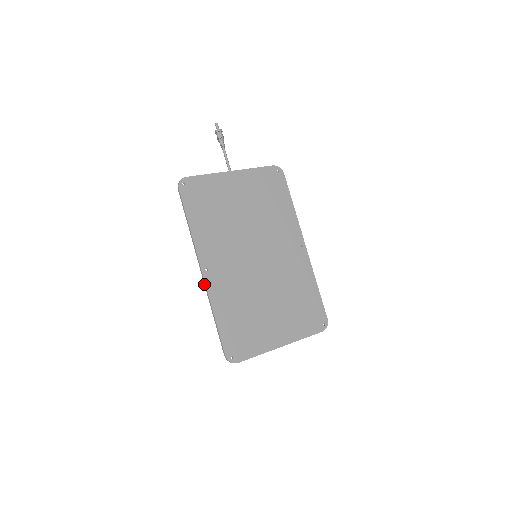
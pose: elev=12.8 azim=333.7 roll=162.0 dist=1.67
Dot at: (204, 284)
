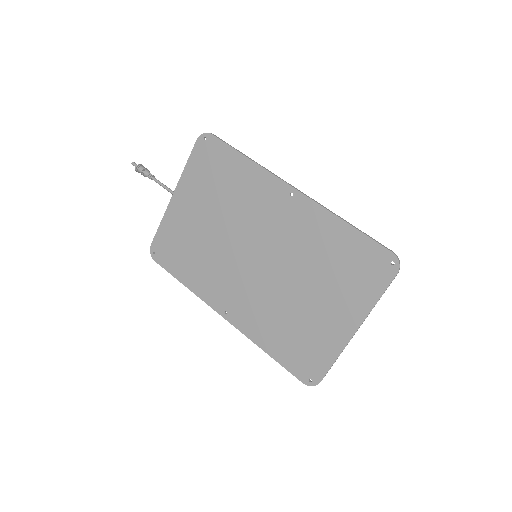
Dot at: (236, 327)
